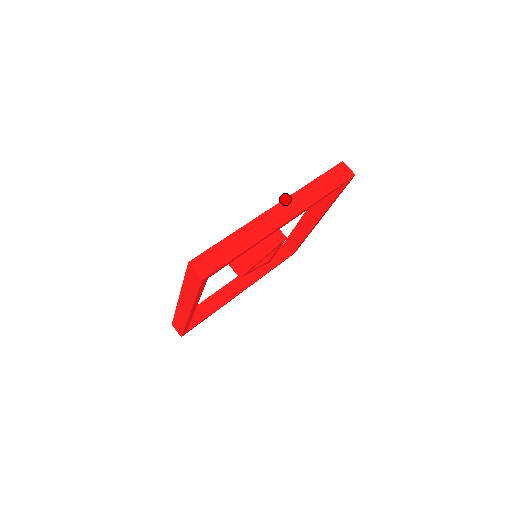
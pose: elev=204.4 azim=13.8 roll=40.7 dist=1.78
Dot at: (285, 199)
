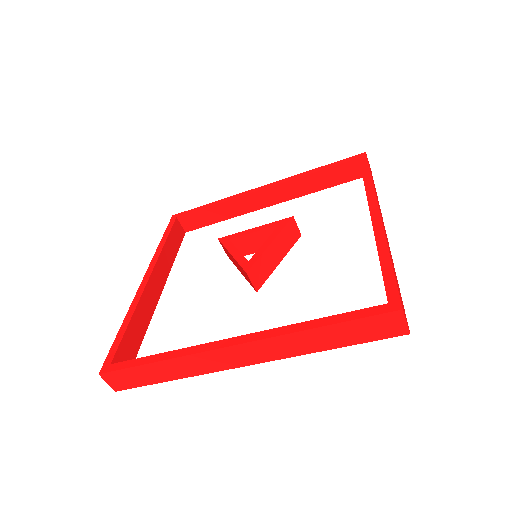
Dot at: occluded
